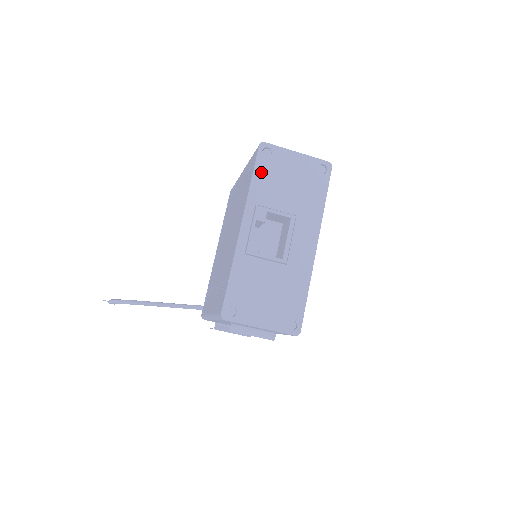
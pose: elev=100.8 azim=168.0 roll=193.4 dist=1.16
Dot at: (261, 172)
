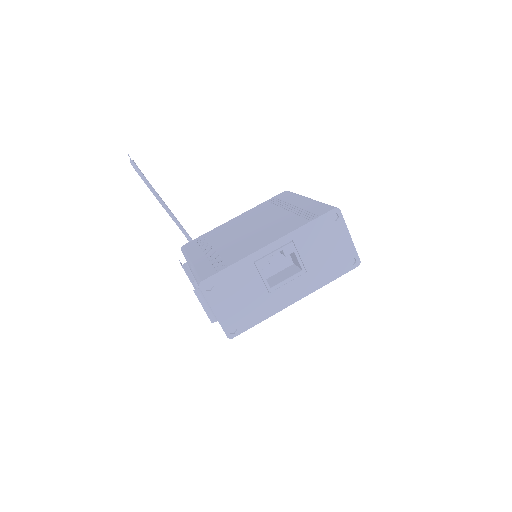
Dot at: (318, 225)
